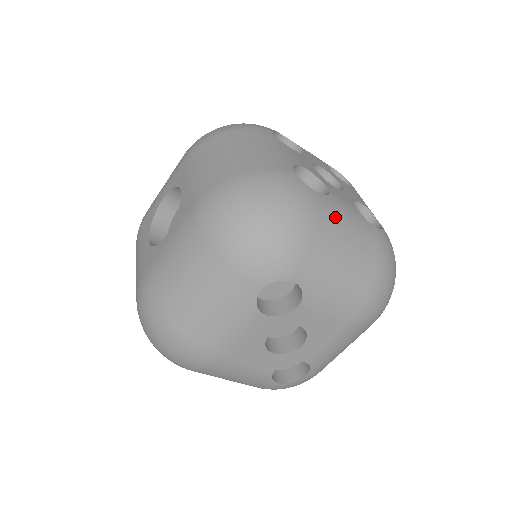
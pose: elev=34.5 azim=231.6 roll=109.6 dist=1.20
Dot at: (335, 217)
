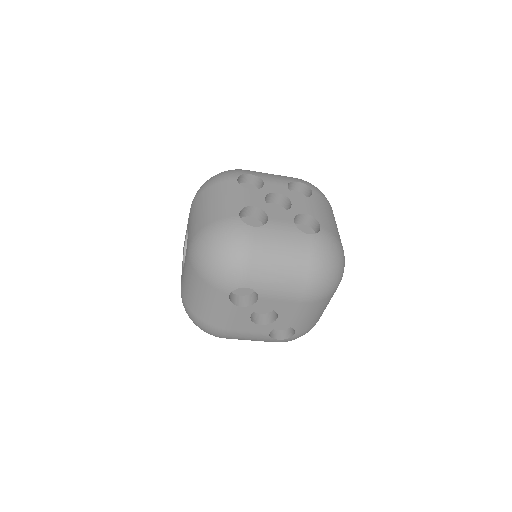
Dot at: (269, 240)
